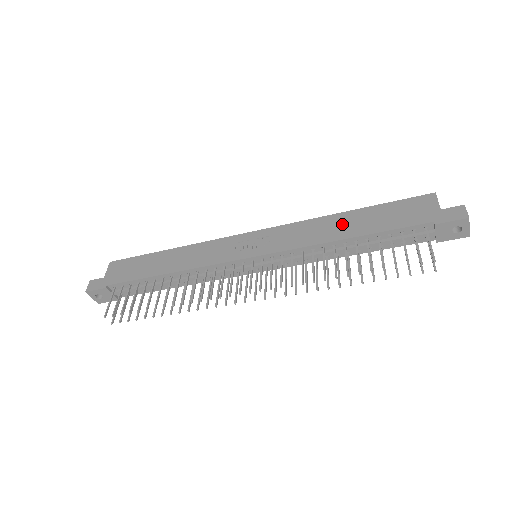
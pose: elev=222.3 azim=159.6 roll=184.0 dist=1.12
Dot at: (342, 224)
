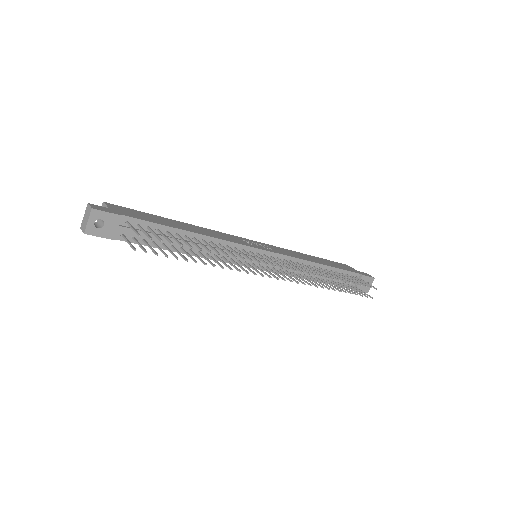
Dot at: (311, 258)
